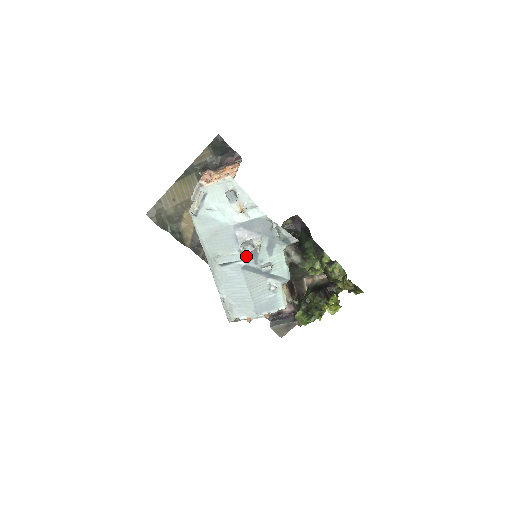
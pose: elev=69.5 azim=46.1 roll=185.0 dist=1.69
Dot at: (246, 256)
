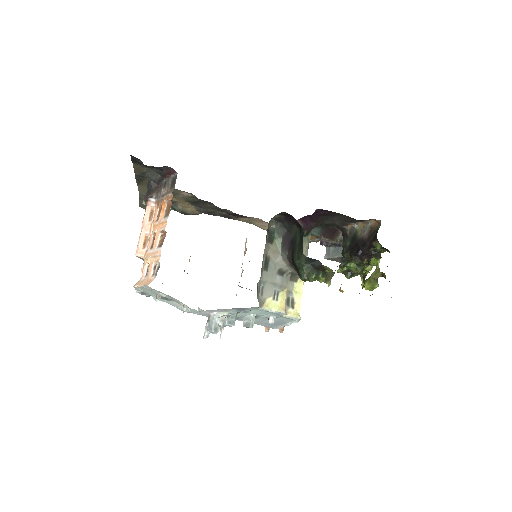
Dot at: occluded
